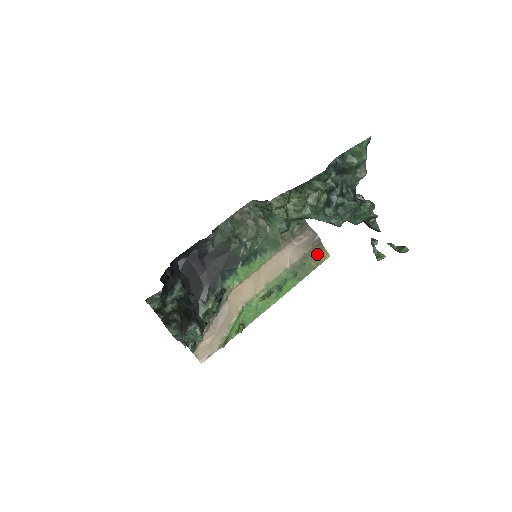
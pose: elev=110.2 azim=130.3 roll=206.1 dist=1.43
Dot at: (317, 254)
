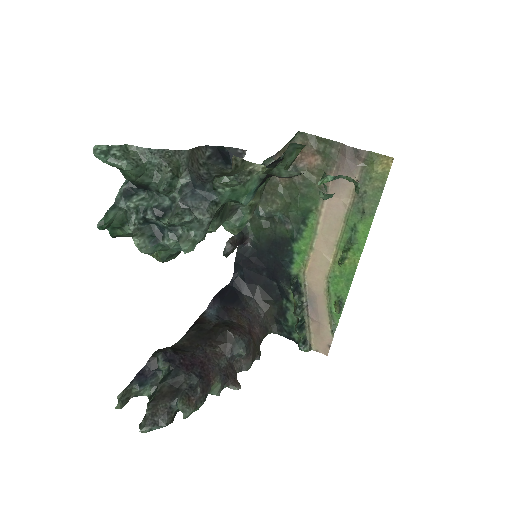
Dot at: (373, 169)
